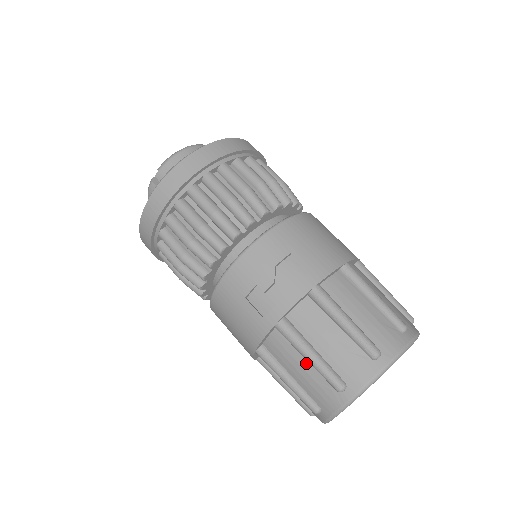
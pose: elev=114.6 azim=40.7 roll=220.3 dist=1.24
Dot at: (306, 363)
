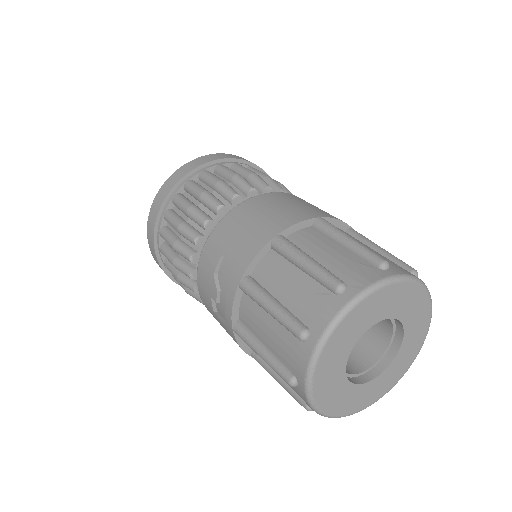
Dot at: occluded
